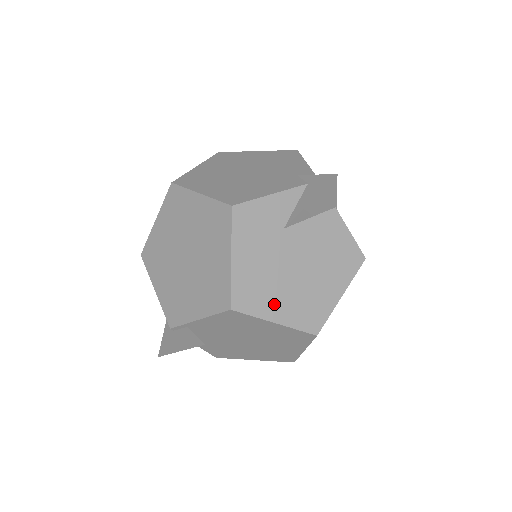
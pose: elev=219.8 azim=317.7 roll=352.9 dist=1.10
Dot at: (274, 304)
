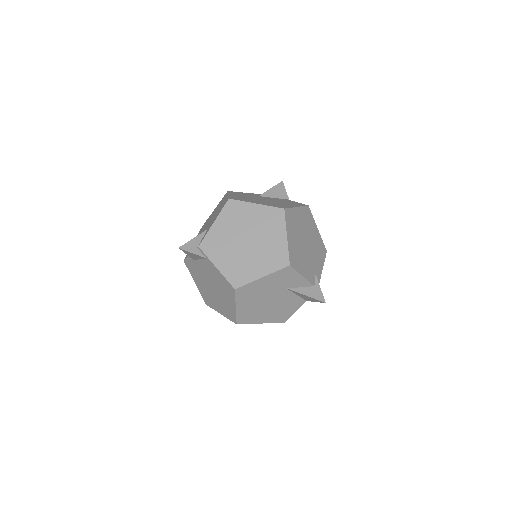
Dot at: (246, 303)
